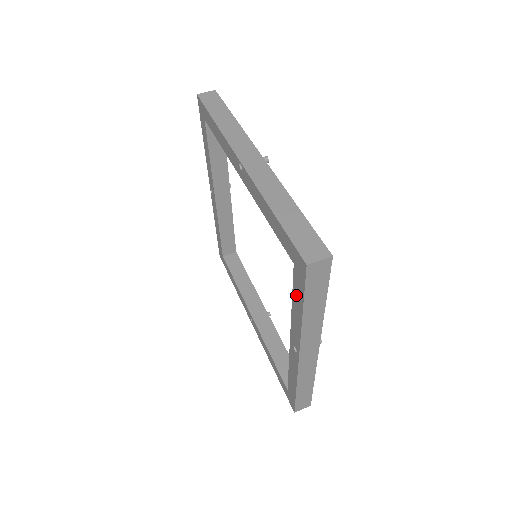
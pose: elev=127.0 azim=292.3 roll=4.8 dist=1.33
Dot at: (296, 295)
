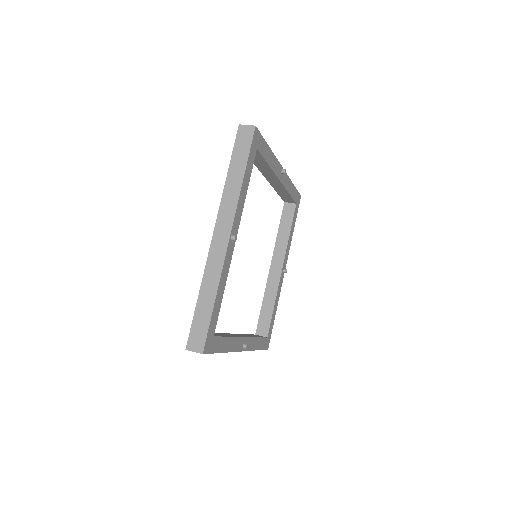
Dot at: occluded
